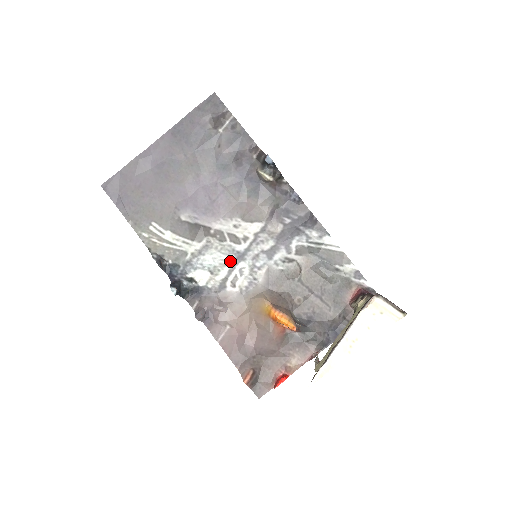
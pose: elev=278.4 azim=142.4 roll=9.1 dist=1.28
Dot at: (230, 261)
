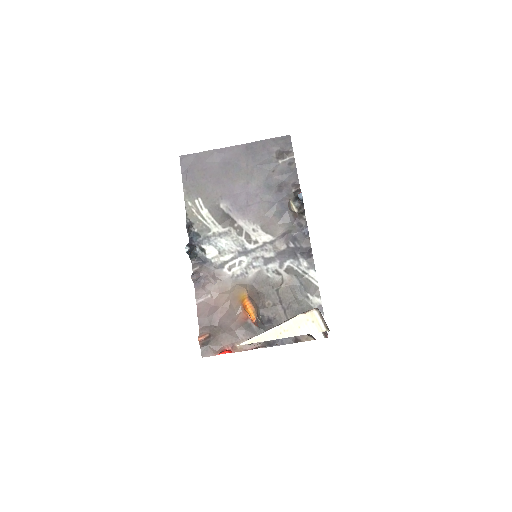
Dot at: (237, 251)
